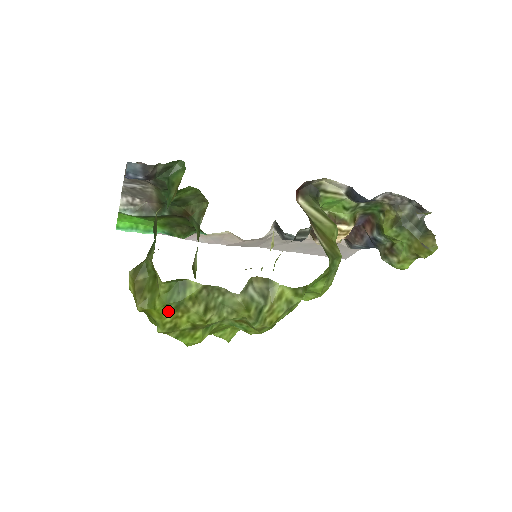
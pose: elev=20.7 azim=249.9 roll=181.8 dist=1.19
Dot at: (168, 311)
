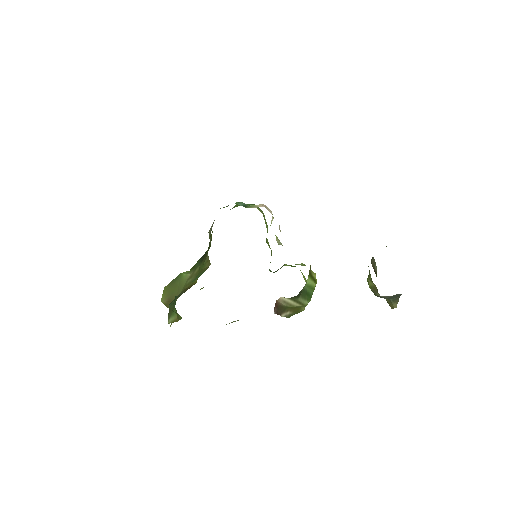
Dot at: occluded
